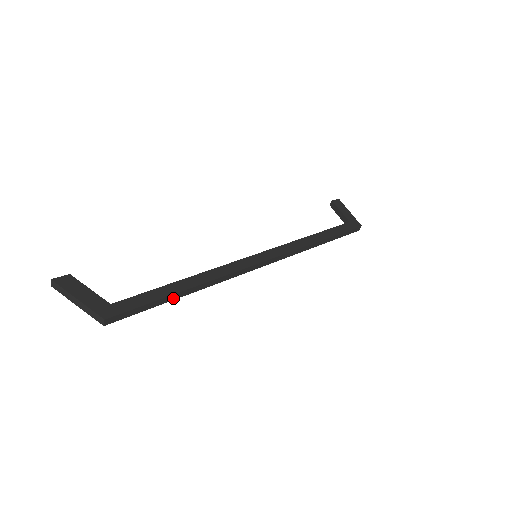
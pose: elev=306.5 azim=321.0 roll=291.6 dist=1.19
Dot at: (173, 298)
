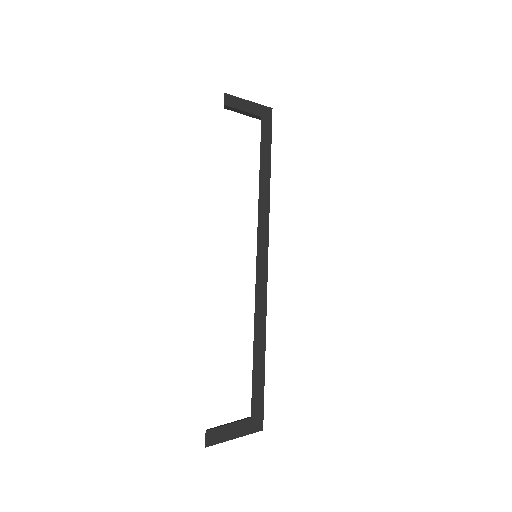
Dot at: occluded
